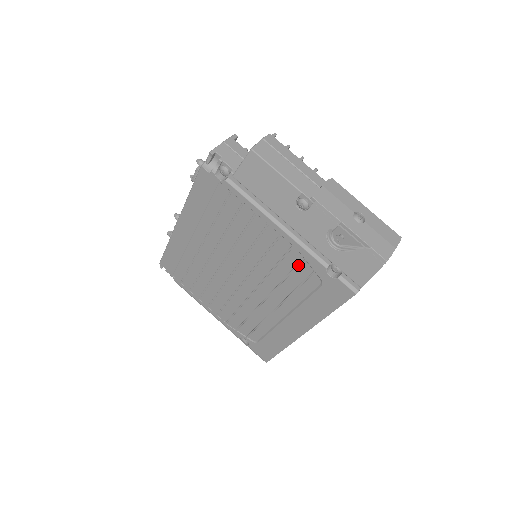
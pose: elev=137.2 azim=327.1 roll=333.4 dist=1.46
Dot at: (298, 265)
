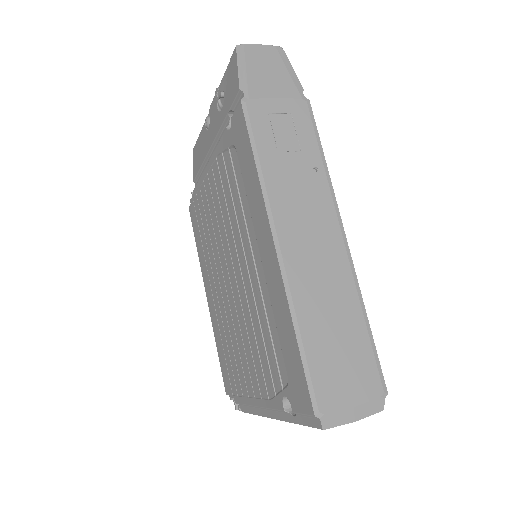
Dot at: (225, 168)
